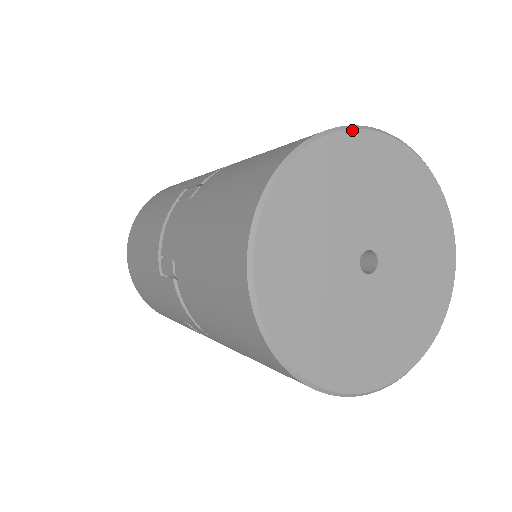
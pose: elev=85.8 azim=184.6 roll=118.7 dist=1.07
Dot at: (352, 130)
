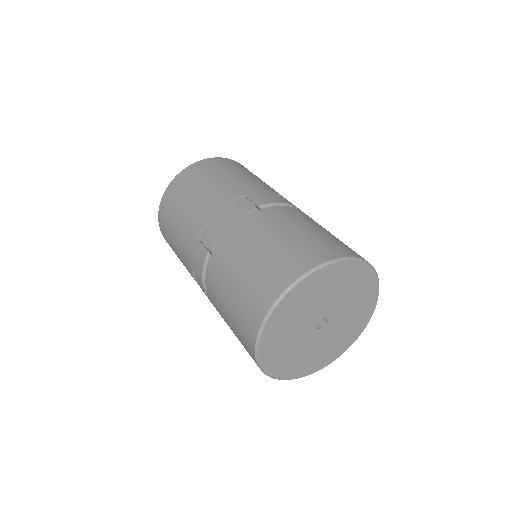
Dot at: (360, 262)
